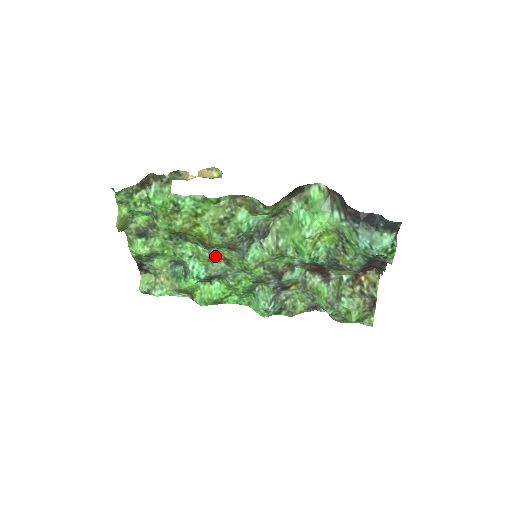
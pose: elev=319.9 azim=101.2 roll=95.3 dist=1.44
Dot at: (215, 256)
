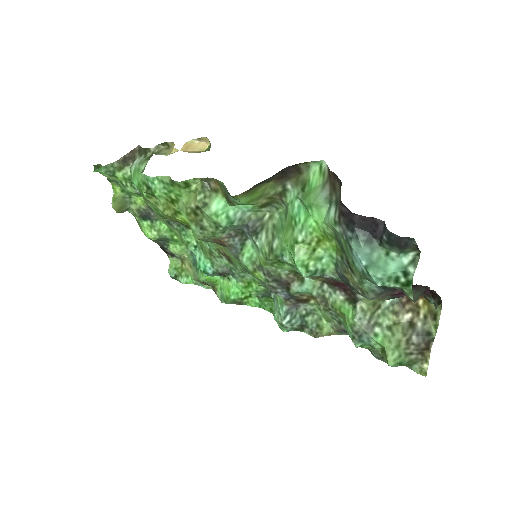
Dot at: (215, 250)
